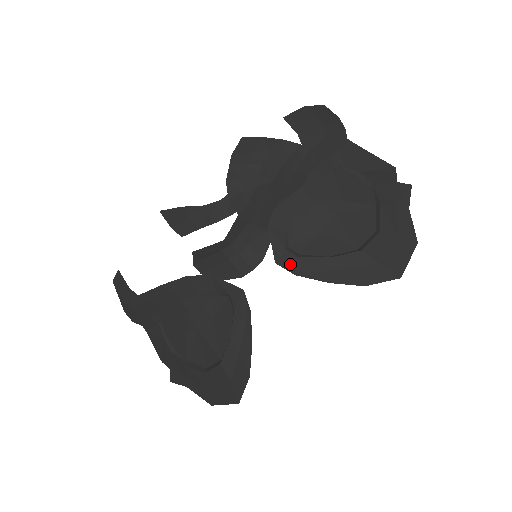
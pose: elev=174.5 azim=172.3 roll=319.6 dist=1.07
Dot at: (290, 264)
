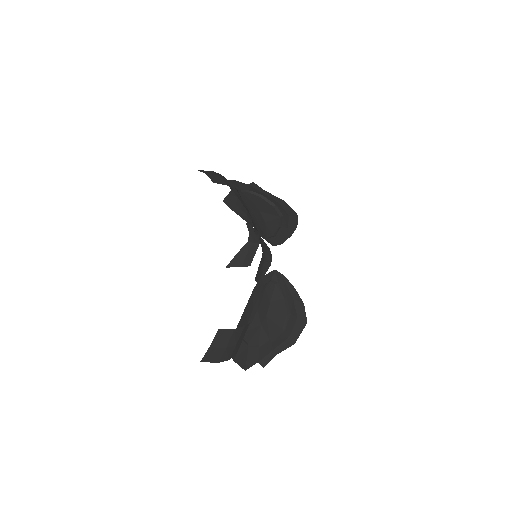
Dot at: (276, 242)
